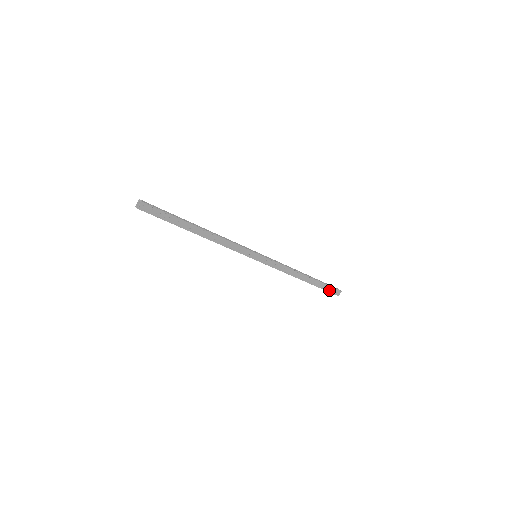
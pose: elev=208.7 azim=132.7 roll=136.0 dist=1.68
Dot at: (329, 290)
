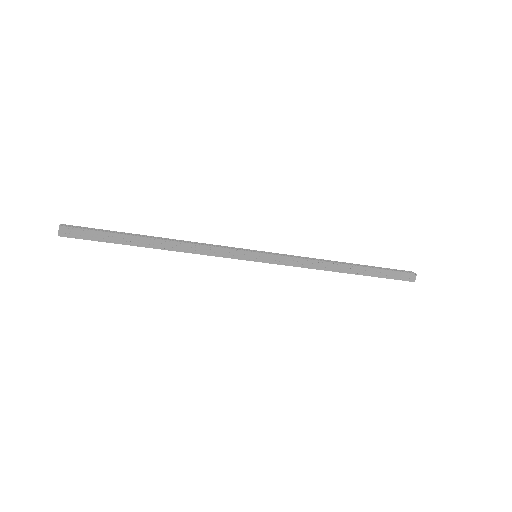
Dot at: (394, 277)
